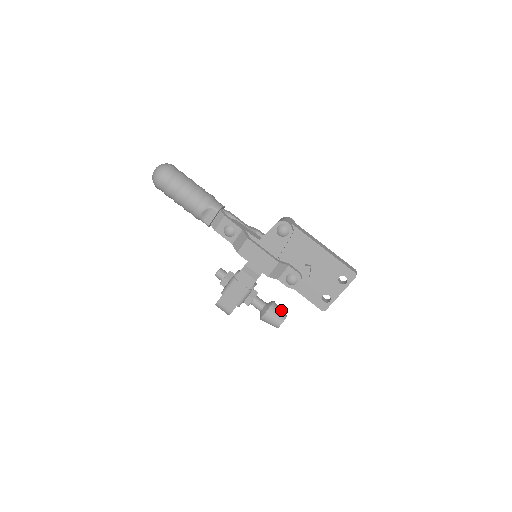
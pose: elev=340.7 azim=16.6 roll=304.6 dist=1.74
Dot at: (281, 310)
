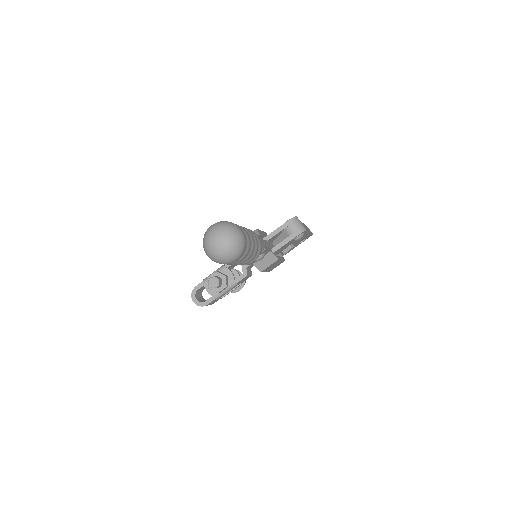
Dot at: occluded
